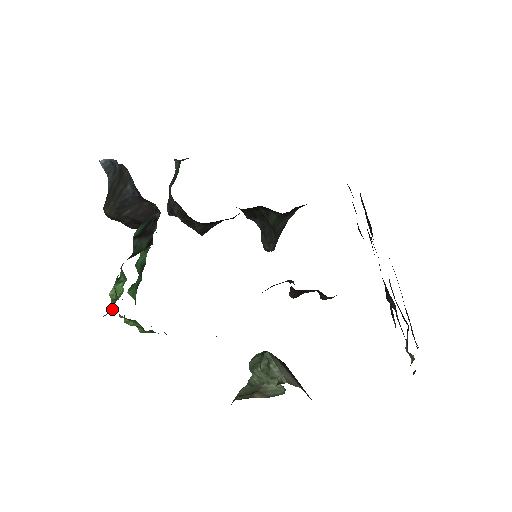
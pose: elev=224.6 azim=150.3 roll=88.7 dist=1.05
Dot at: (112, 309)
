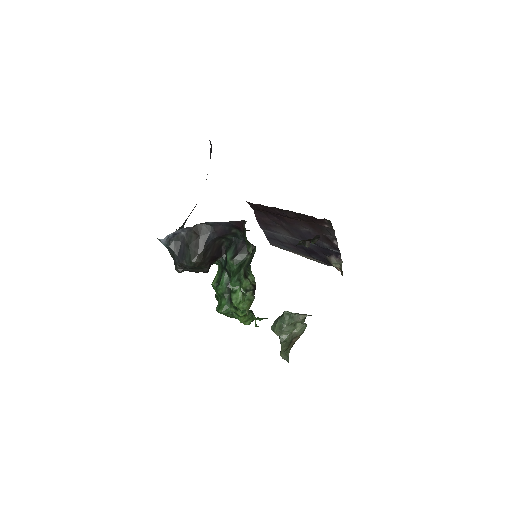
Dot at: (247, 305)
